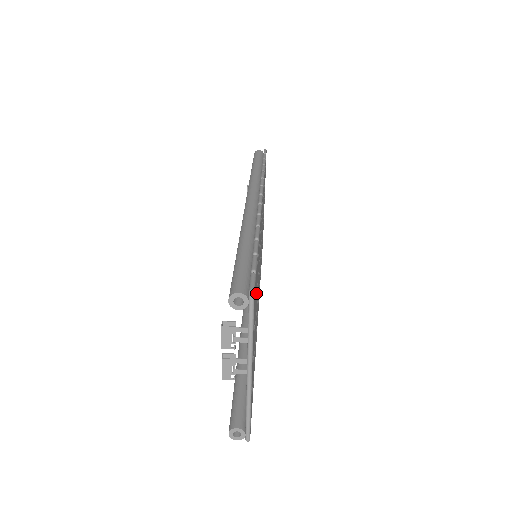
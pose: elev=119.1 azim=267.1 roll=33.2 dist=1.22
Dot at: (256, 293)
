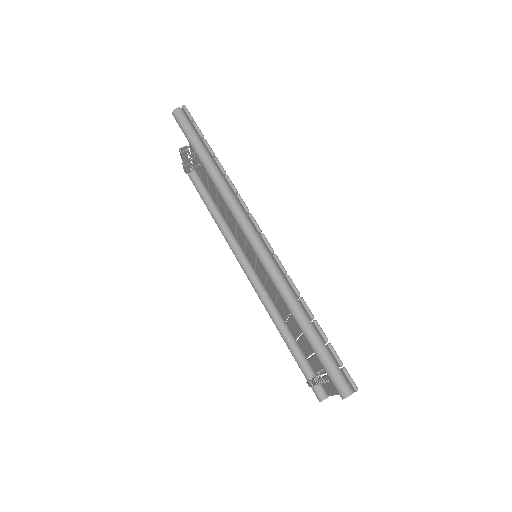
Dot at: occluded
